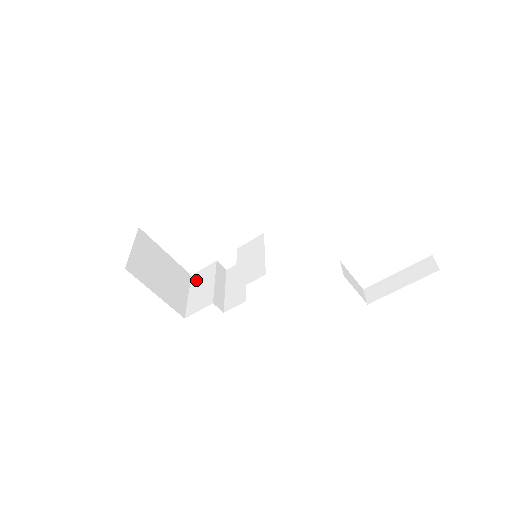
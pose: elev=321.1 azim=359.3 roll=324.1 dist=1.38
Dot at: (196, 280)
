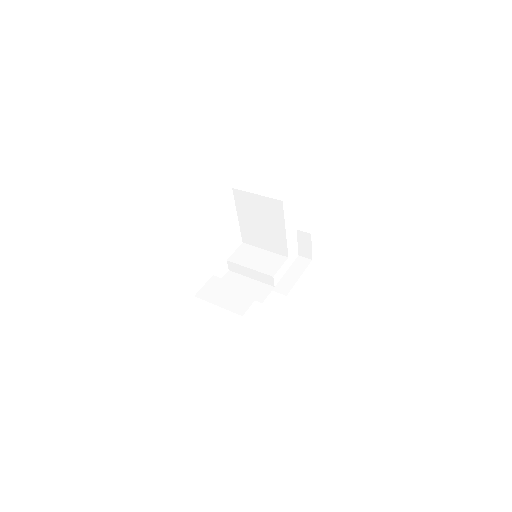
Dot at: (209, 294)
